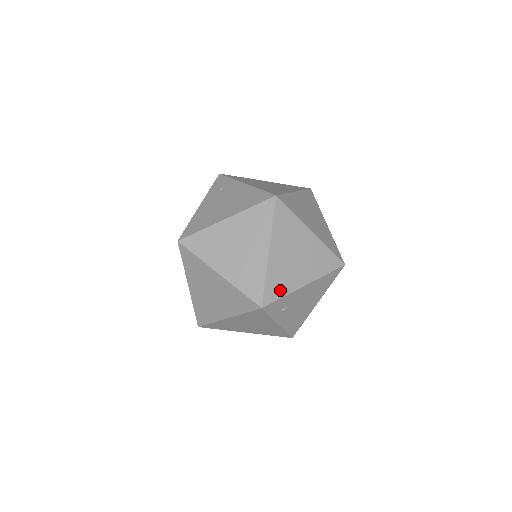
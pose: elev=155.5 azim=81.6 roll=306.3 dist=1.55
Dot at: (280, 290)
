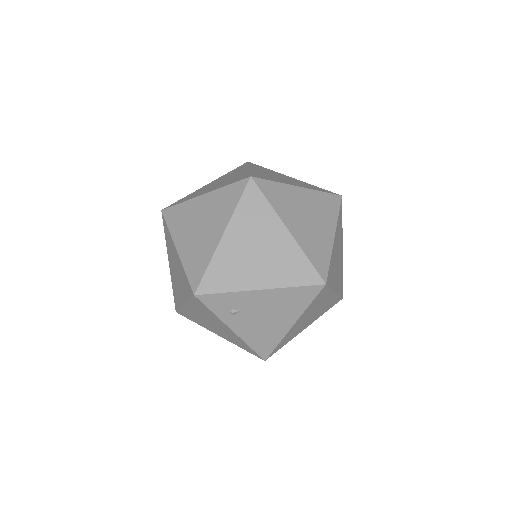
Dot at: (224, 283)
